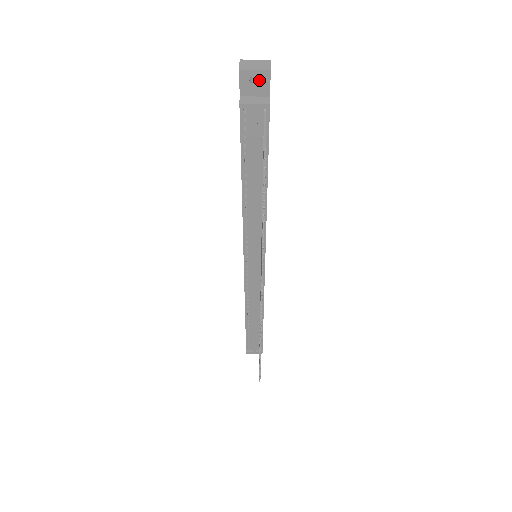
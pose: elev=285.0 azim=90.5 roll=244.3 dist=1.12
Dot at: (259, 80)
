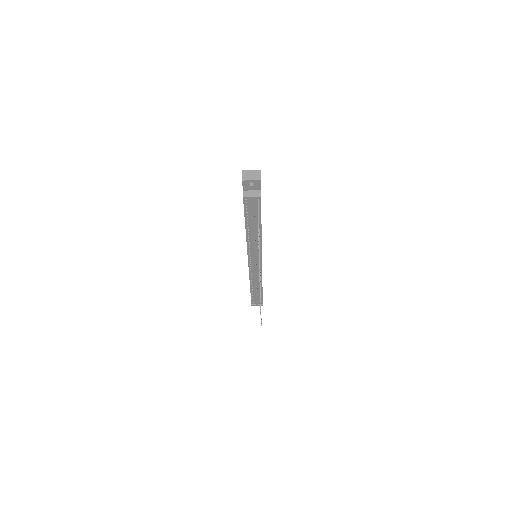
Dot at: (254, 182)
